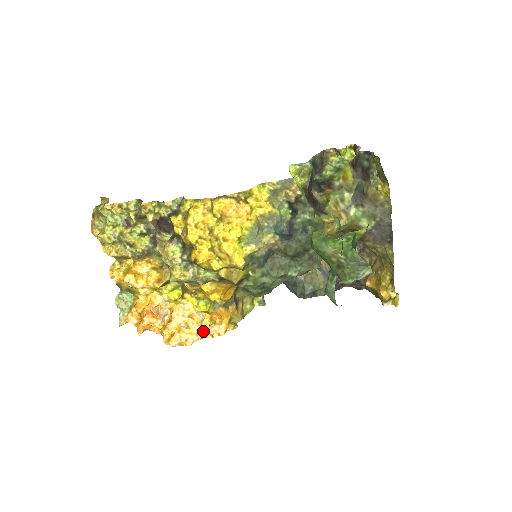
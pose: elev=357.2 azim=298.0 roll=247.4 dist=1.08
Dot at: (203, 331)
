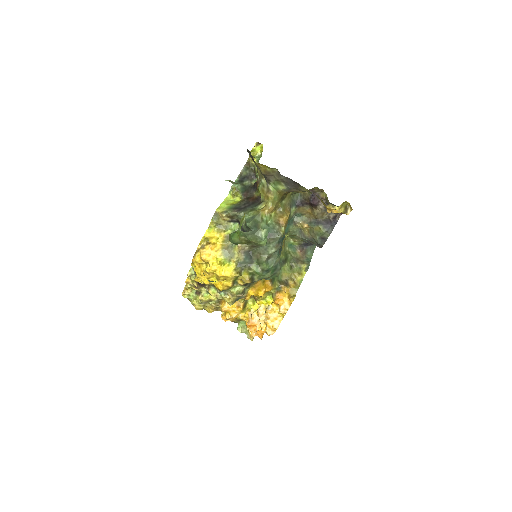
Dot at: (279, 314)
